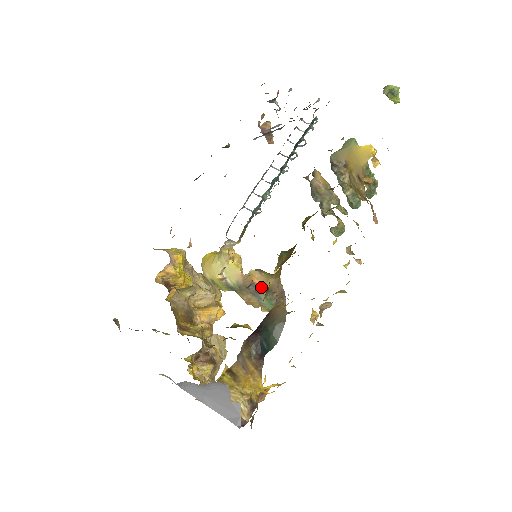
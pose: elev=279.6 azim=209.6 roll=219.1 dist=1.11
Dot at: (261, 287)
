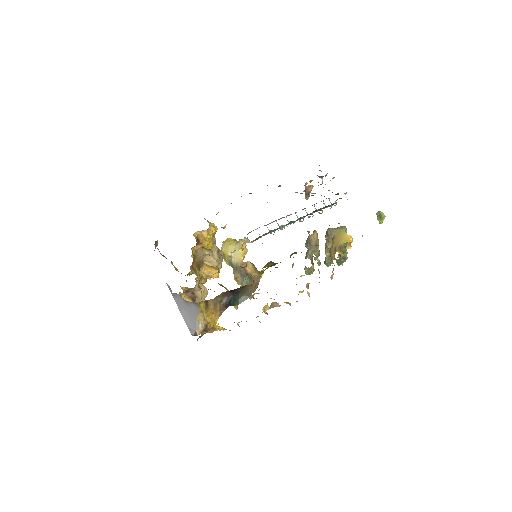
Dot at: (248, 274)
